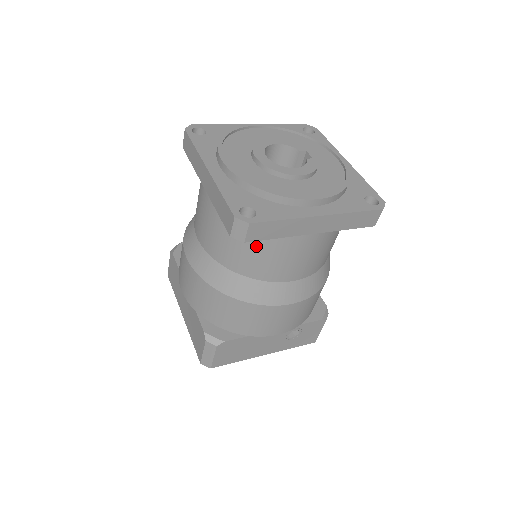
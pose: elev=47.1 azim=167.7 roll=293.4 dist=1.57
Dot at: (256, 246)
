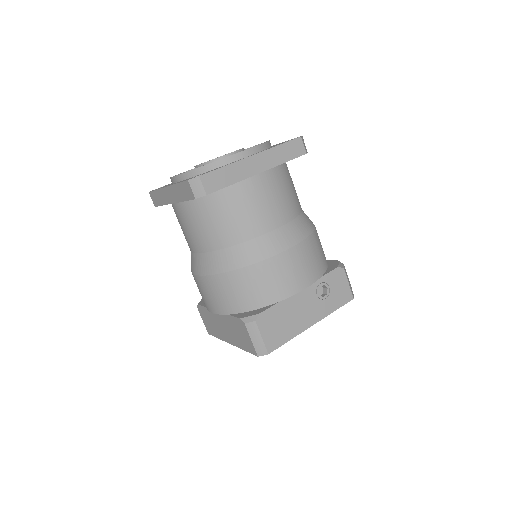
Dot at: (227, 209)
